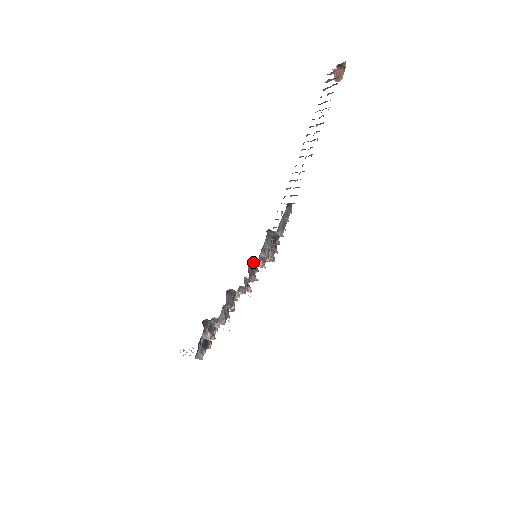
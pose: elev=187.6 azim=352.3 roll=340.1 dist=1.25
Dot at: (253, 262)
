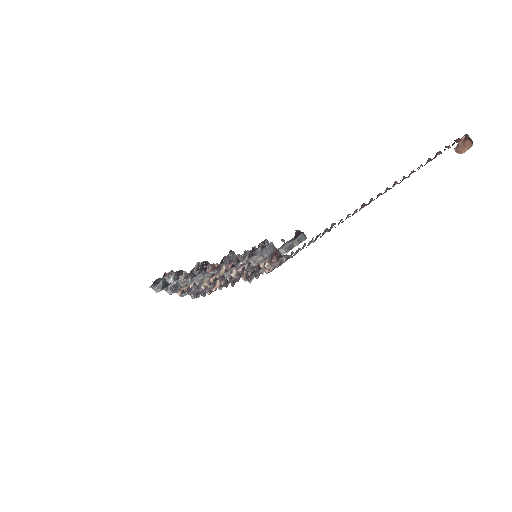
Dot at: (234, 254)
